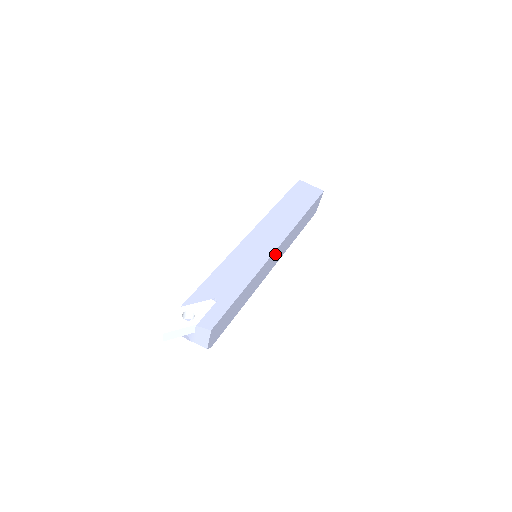
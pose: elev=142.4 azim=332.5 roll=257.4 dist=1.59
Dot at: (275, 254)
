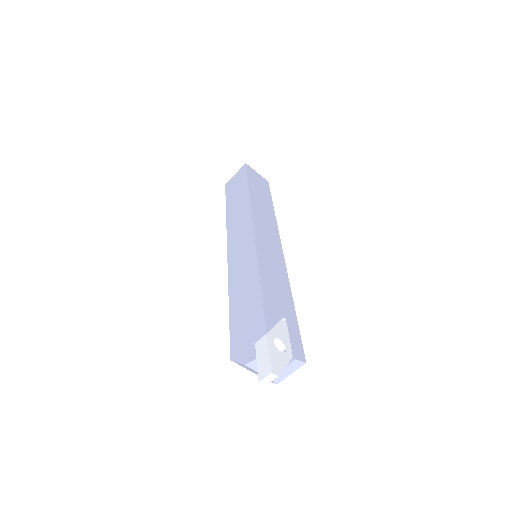
Dot at: occluded
